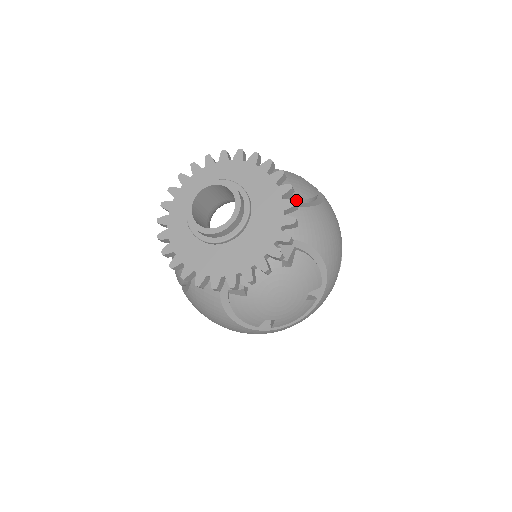
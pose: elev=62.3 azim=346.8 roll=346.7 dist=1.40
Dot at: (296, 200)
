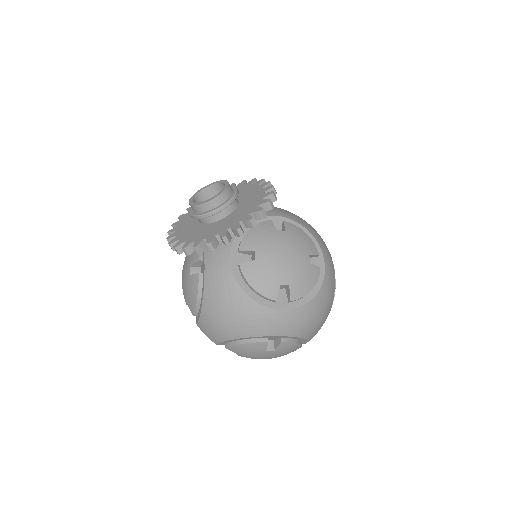
Dot at: occluded
